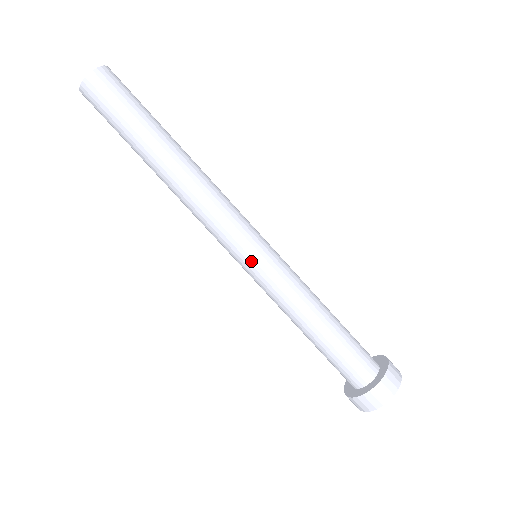
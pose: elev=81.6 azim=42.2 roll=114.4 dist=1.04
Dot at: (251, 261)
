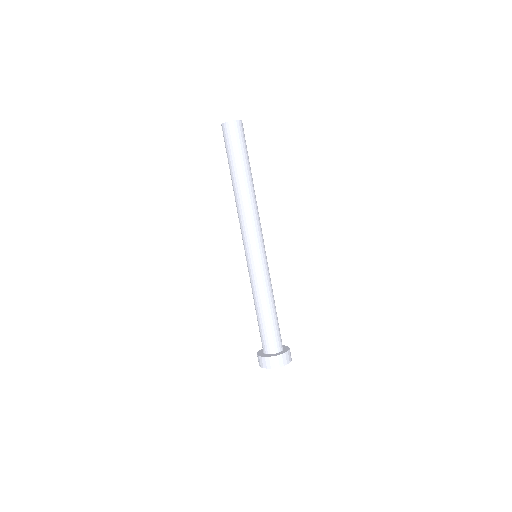
Dot at: (249, 257)
